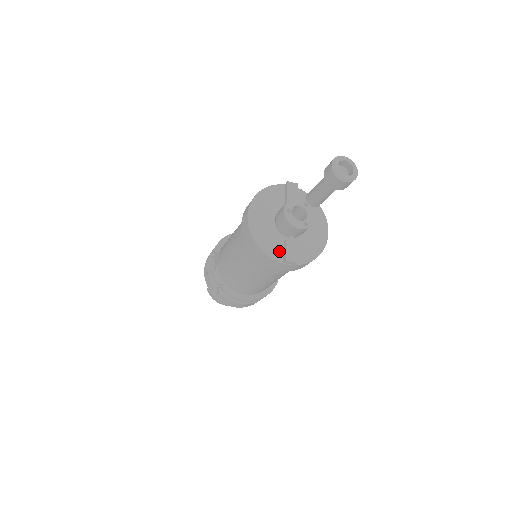
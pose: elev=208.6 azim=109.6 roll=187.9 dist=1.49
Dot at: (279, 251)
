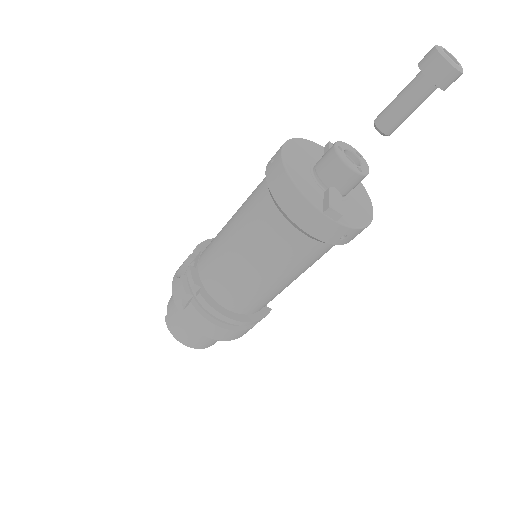
Dot at: (318, 199)
